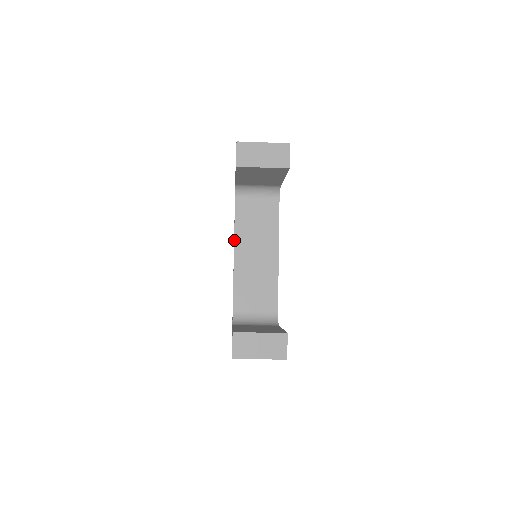
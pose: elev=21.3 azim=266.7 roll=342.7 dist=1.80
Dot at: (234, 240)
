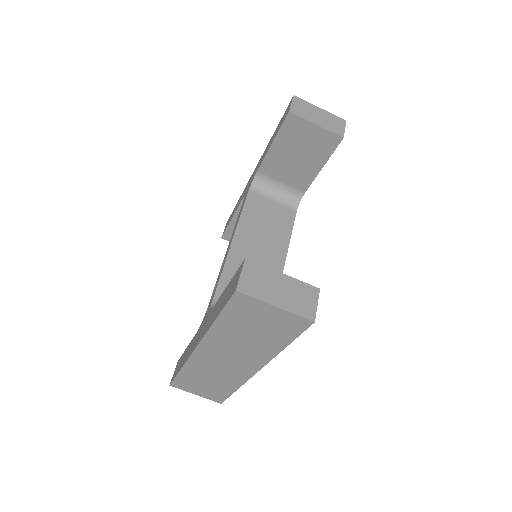
Dot at: (237, 226)
